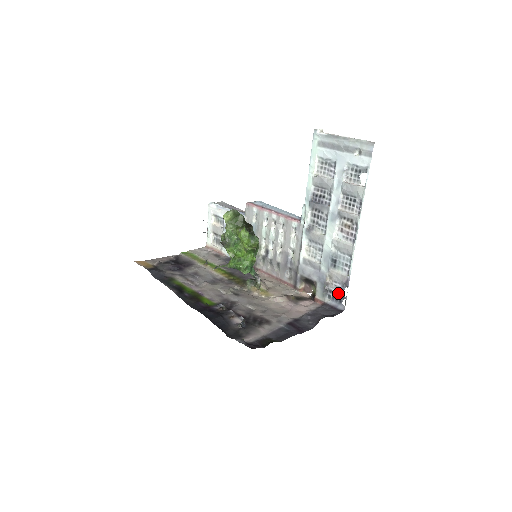
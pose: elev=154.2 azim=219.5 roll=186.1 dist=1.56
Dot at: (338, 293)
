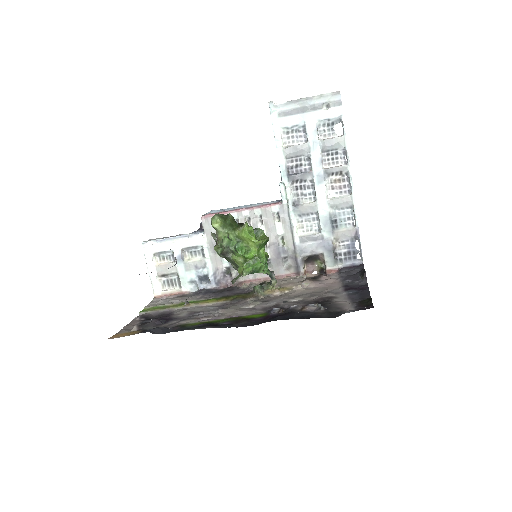
Dot at: (349, 251)
